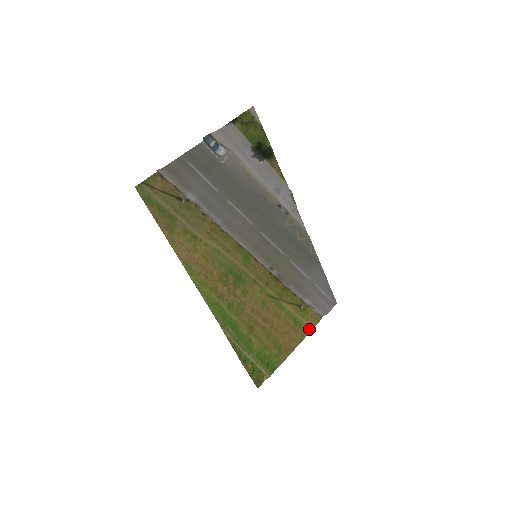
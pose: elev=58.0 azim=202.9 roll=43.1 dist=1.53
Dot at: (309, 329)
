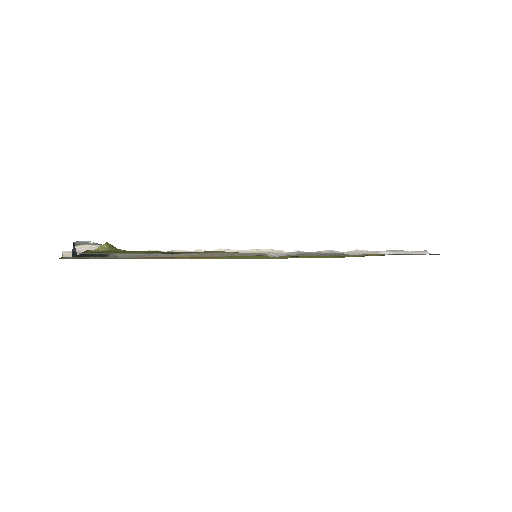
Dot at: occluded
